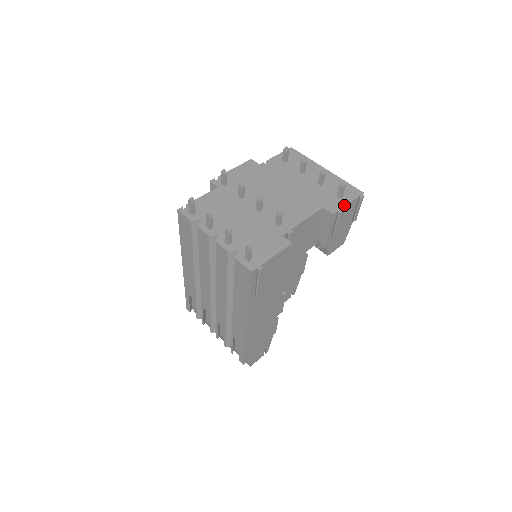
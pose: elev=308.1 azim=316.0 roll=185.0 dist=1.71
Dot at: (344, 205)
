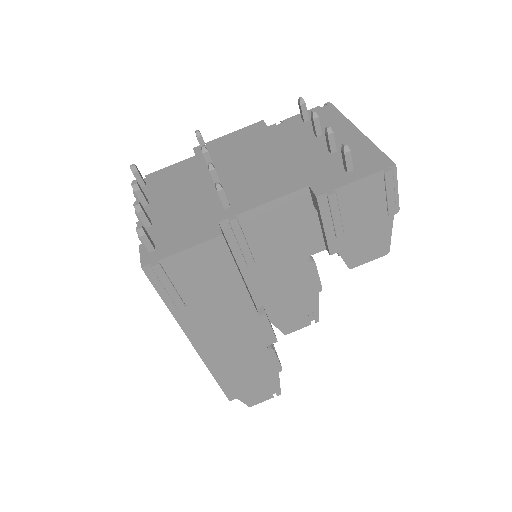
Dot at: (345, 183)
